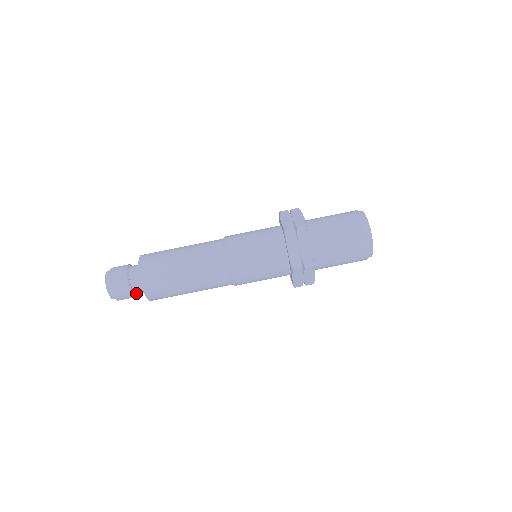
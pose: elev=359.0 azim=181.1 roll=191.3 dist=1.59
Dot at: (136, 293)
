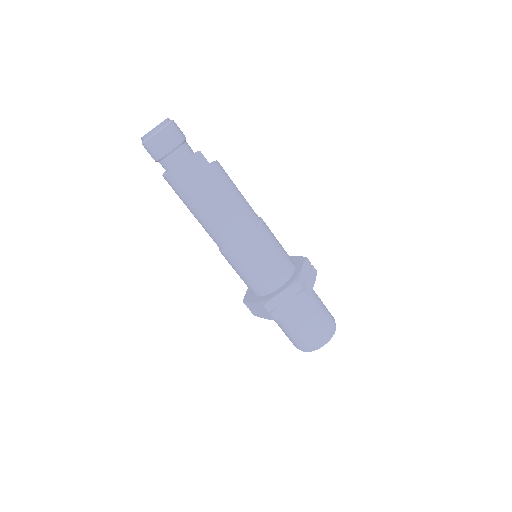
Dot at: occluded
